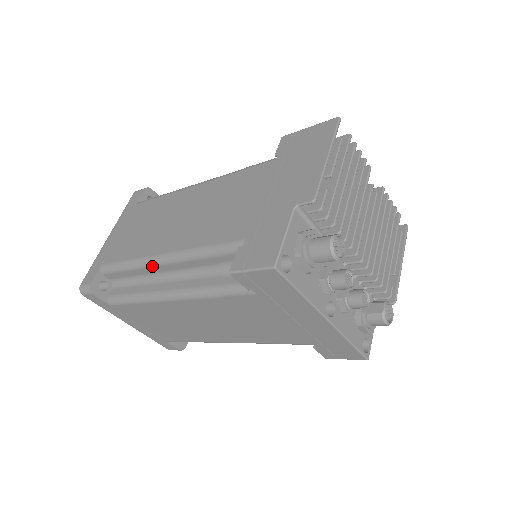
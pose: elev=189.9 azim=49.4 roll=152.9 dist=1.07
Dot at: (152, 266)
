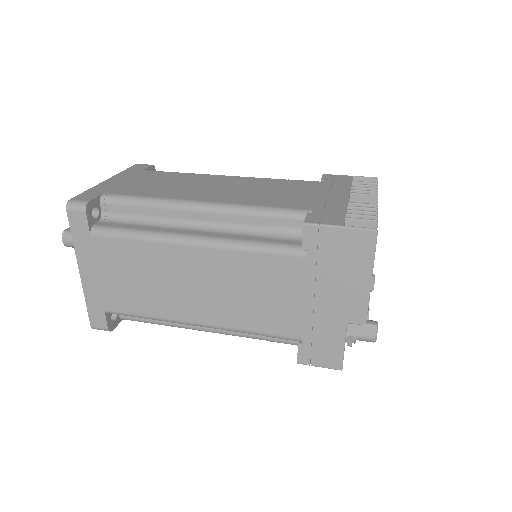
Dot at: occluded
